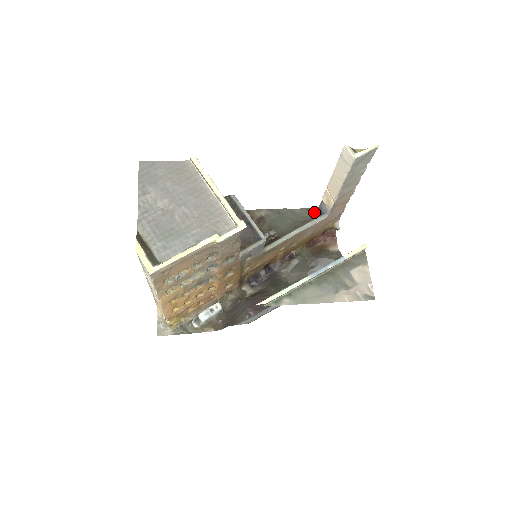
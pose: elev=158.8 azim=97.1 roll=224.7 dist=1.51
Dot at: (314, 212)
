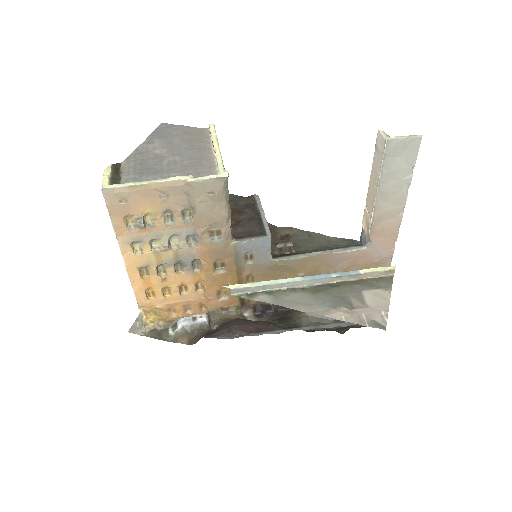
Dot at: (351, 242)
